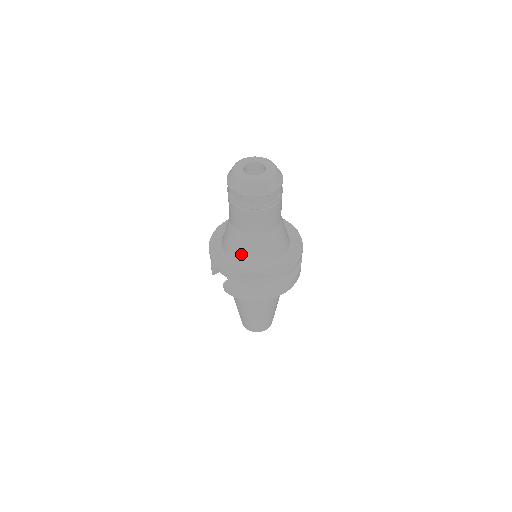
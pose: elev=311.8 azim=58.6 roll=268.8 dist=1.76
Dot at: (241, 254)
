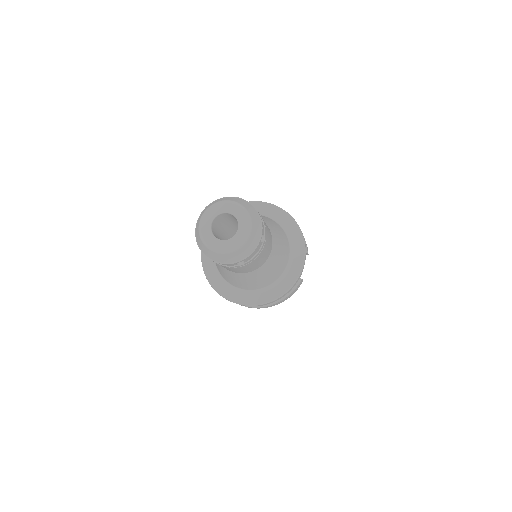
Dot at: occluded
